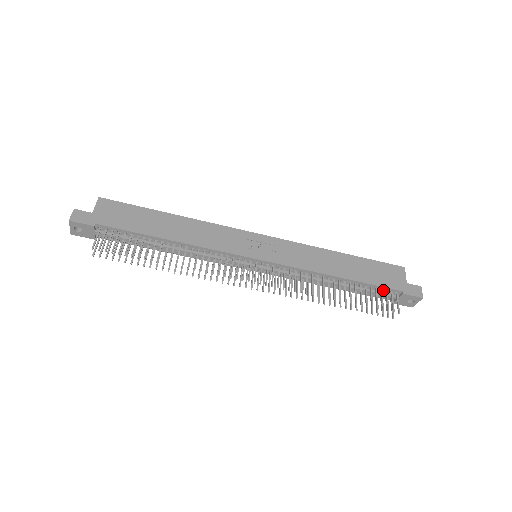
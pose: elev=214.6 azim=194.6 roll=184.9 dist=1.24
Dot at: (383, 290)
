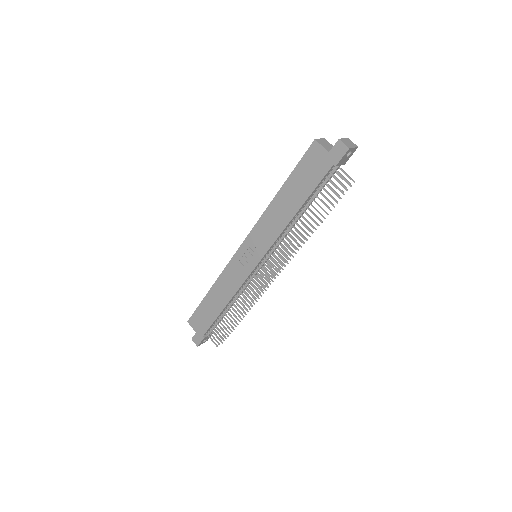
Dot at: (325, 178)
